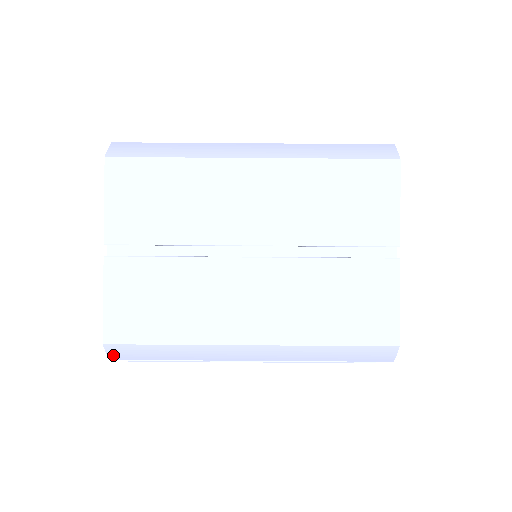
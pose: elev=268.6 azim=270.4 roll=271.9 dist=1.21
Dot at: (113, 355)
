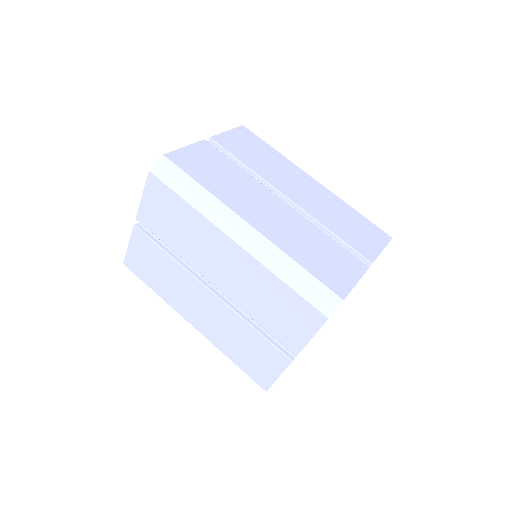
Dot at: occluded
